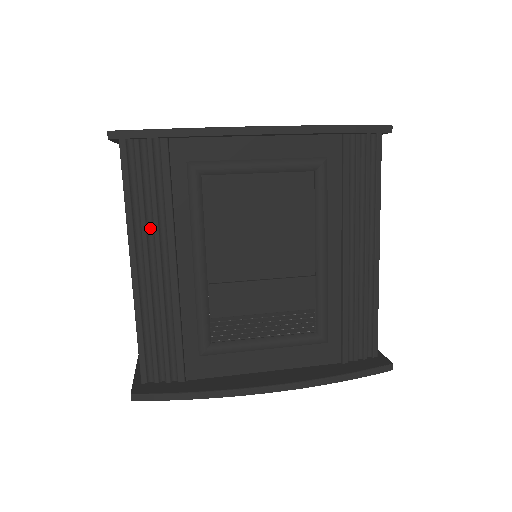
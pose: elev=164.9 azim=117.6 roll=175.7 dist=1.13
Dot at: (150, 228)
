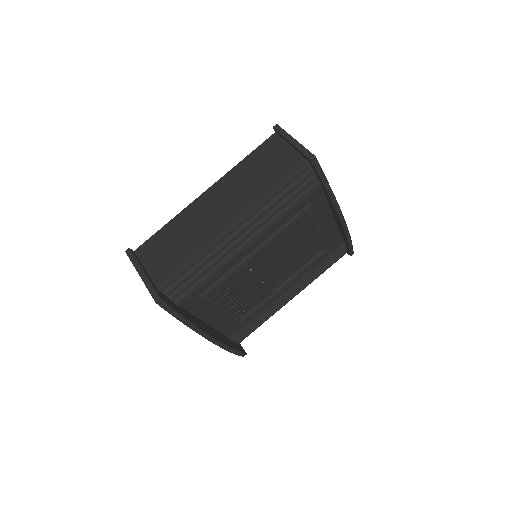
Dot at: (264, 215)
